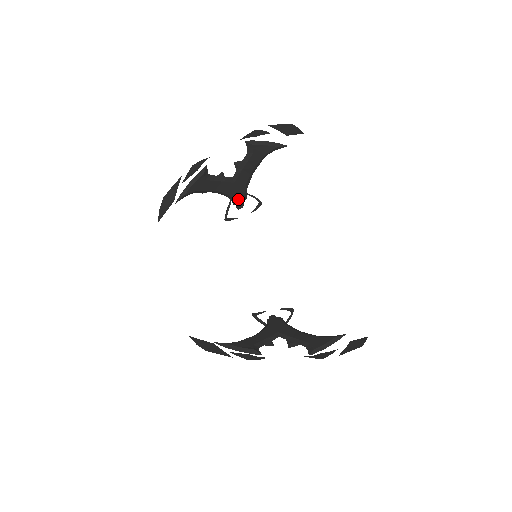
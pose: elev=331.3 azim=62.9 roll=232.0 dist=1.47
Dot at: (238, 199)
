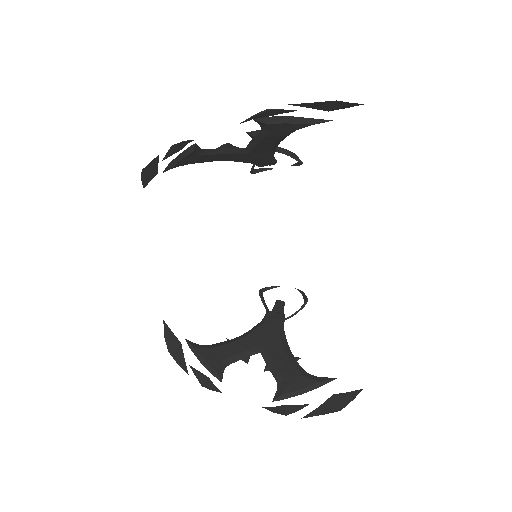
Dot at: (261, 163)
